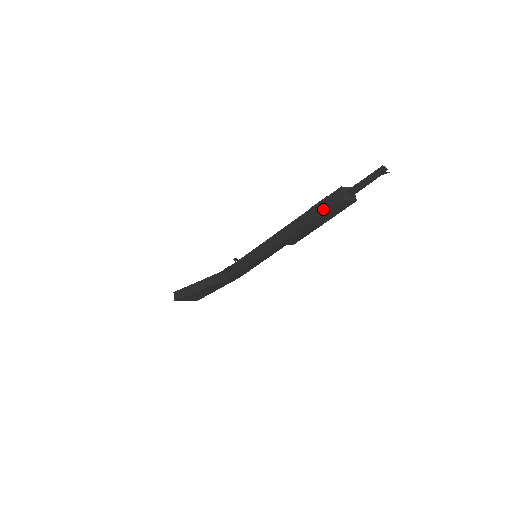
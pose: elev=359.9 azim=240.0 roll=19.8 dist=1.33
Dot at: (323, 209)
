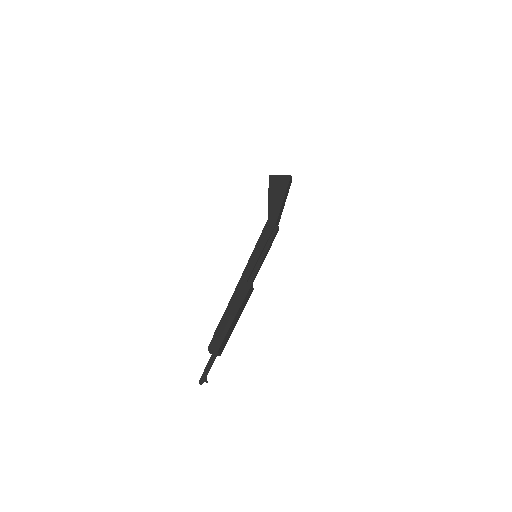
Dot at: occluded
